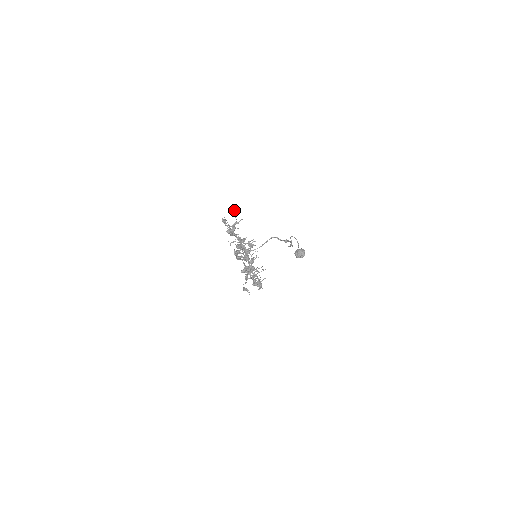
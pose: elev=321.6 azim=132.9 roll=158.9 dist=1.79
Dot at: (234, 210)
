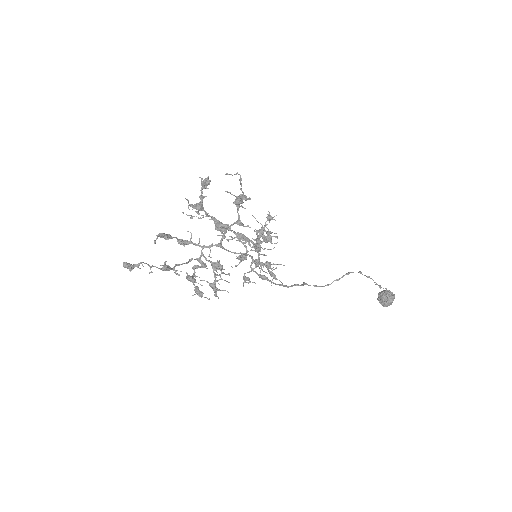
Dot at: (240, 179)
